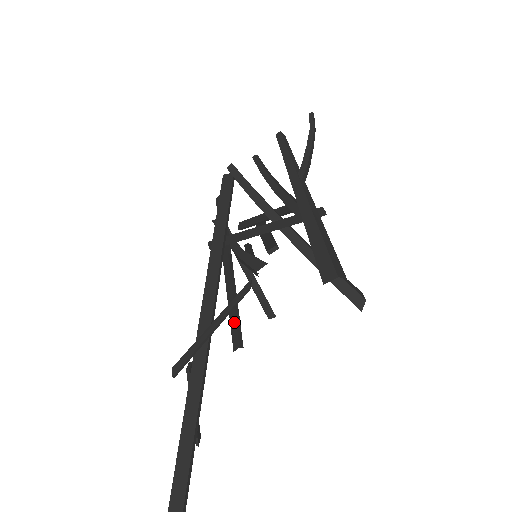
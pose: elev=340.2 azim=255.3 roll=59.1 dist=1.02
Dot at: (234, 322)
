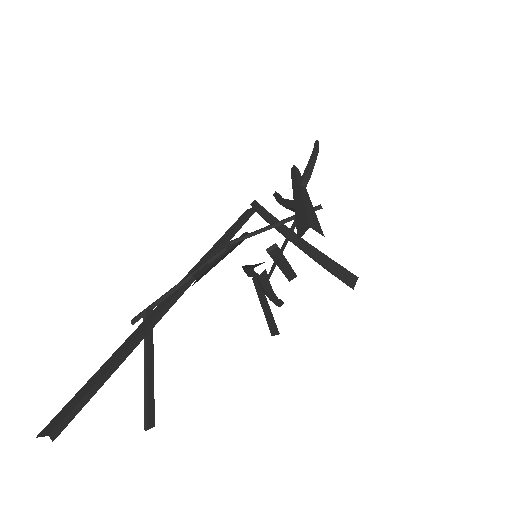
Dot at: (200, 269)
